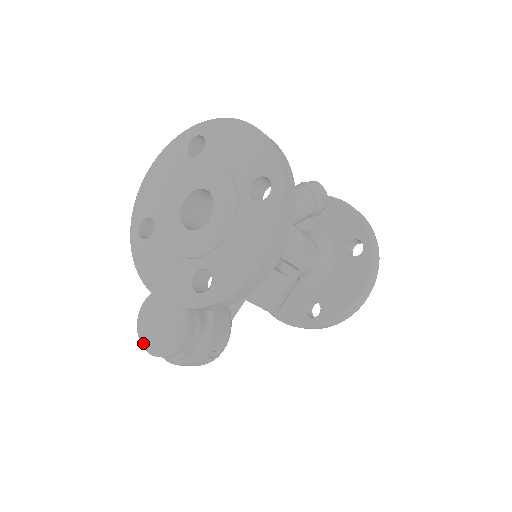
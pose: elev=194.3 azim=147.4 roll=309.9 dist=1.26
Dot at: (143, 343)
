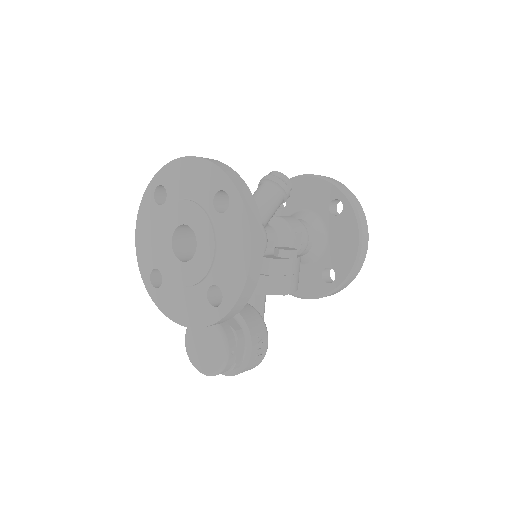
Dot at: (200, 370)
